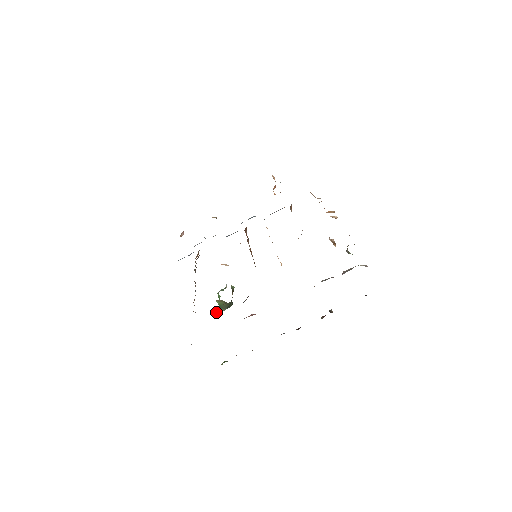
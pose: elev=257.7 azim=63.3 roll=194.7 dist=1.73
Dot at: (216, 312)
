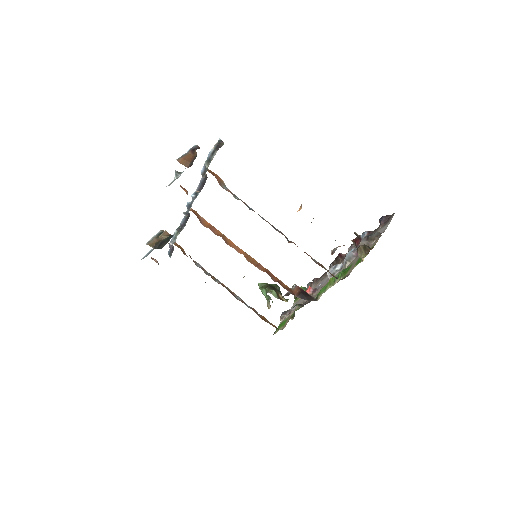
Dot at: occluded
